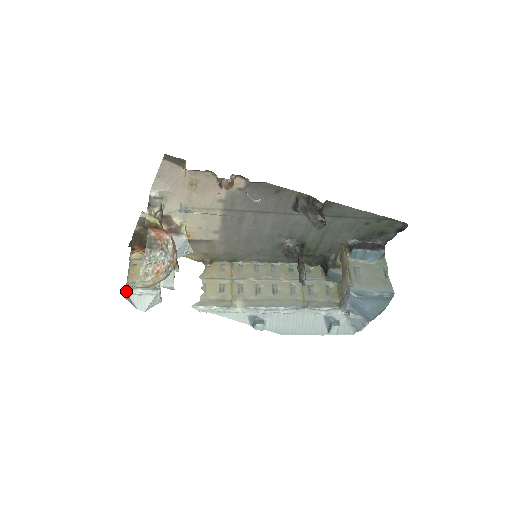
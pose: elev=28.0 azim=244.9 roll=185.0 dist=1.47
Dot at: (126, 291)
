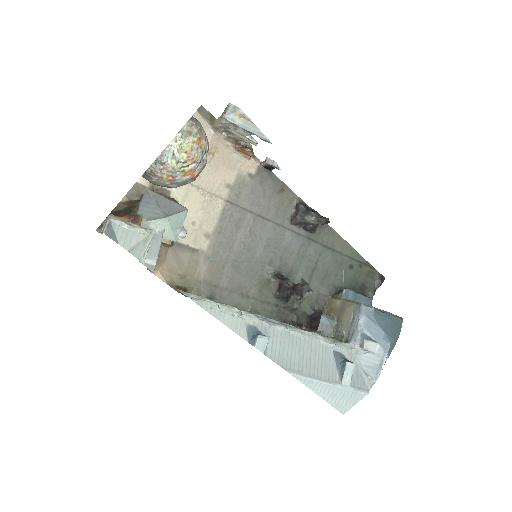
Dot at: (111, 217)
